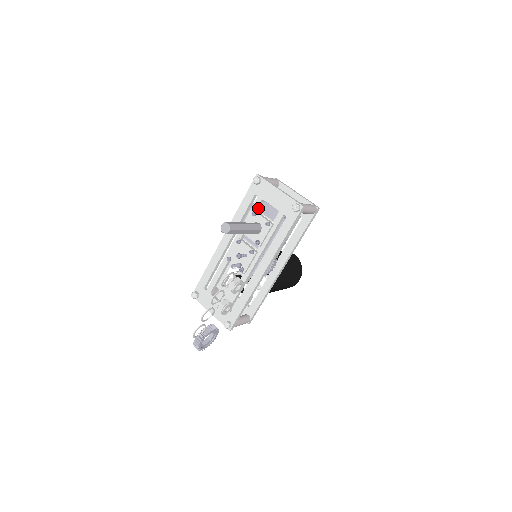
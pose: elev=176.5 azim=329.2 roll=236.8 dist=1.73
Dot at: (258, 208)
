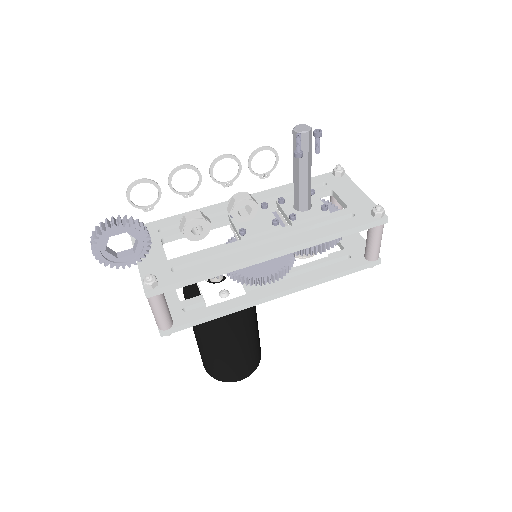
Dot at: occluded
